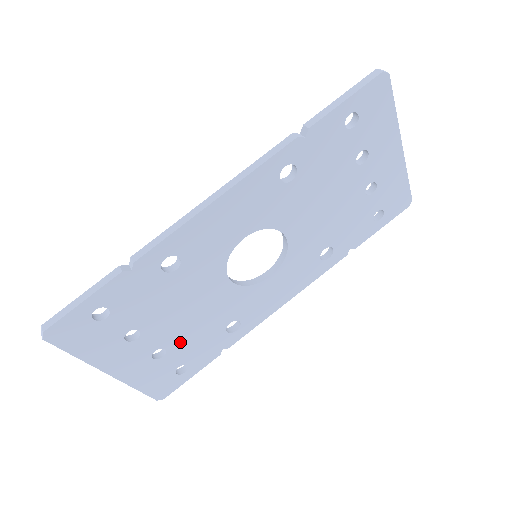
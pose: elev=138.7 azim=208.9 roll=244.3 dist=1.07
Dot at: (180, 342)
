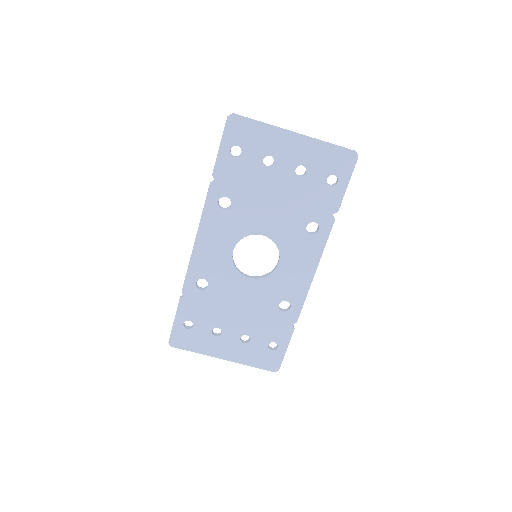
Dot at: (253, 328)
